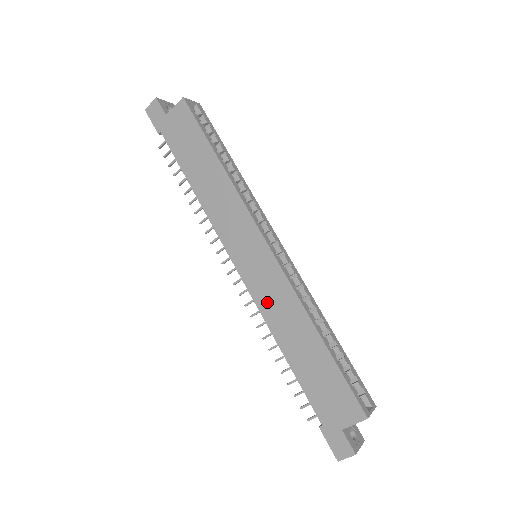
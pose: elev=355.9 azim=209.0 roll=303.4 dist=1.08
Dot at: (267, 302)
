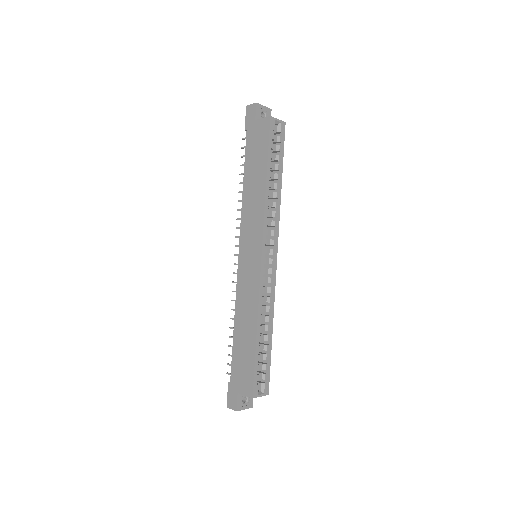
Dot at: (242, 291)
